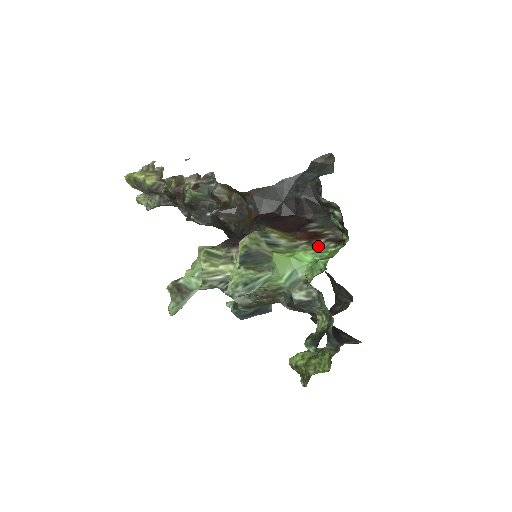
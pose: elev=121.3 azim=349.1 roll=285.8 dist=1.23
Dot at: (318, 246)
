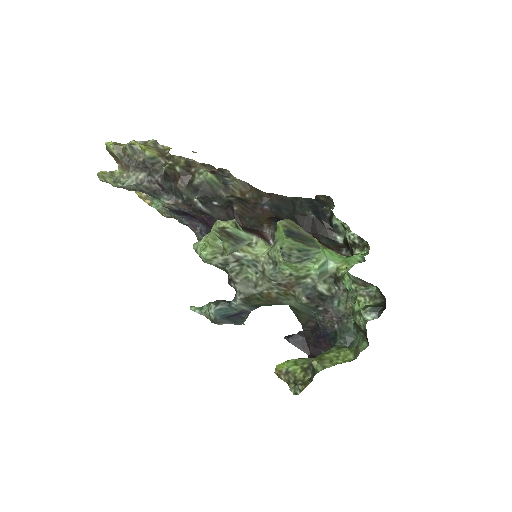
Dot at: occluded
